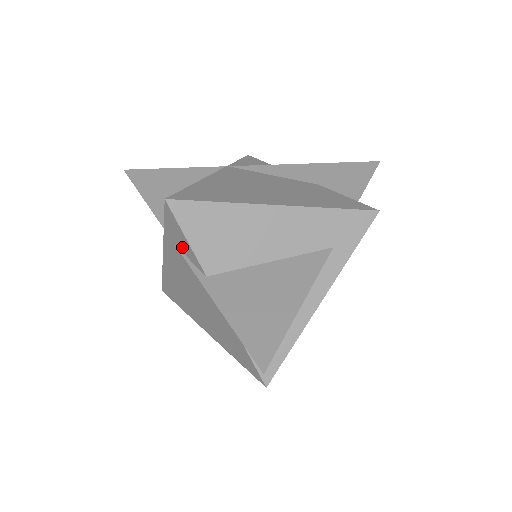
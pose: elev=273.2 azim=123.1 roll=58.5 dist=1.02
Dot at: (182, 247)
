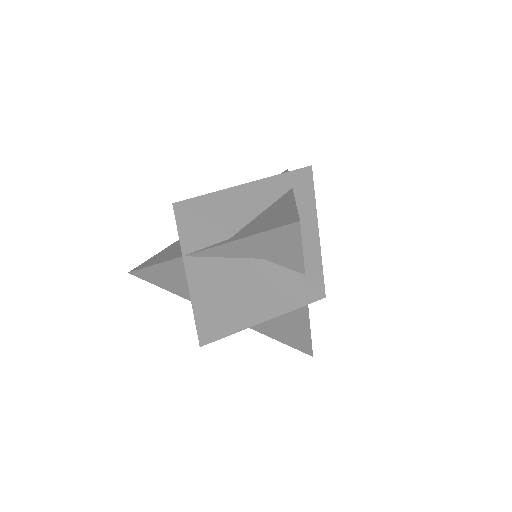
Dot at: occluded
